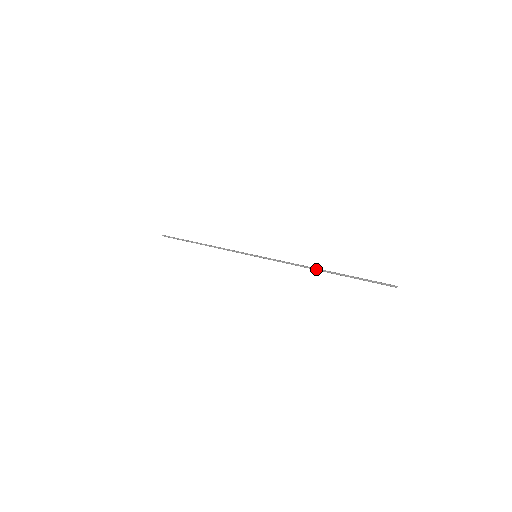
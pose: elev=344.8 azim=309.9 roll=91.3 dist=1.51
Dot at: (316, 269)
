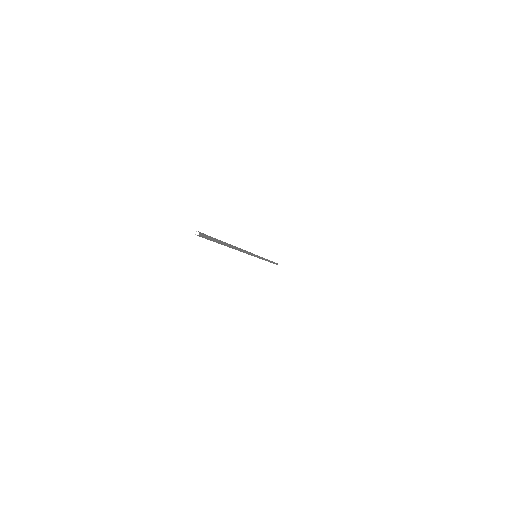
Dot at: occluded
